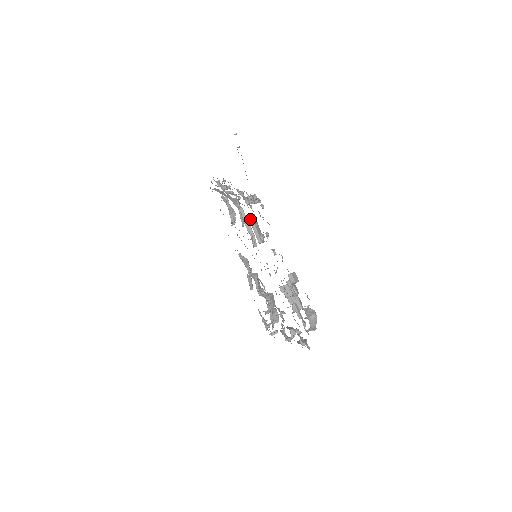
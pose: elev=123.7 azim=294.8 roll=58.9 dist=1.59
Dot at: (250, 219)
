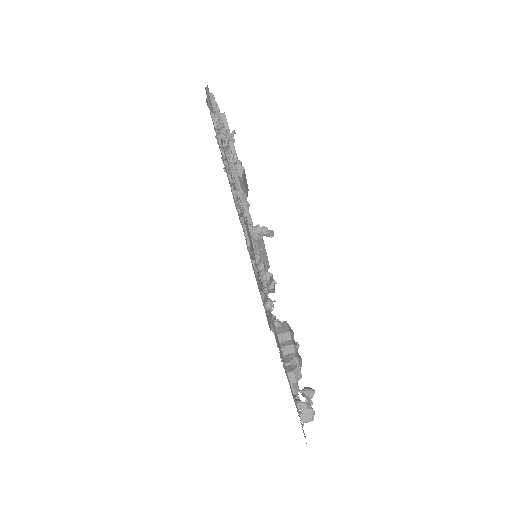
Dot at: occluded
